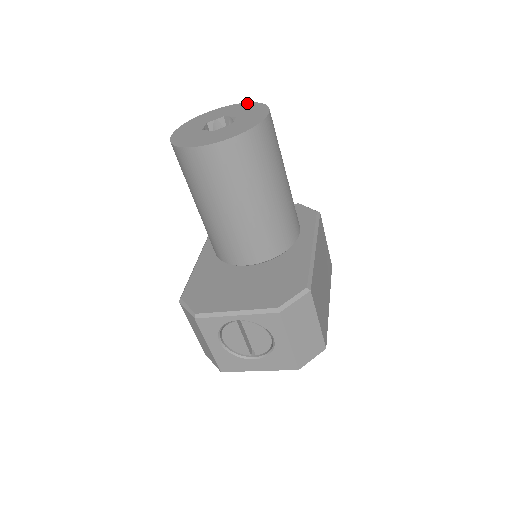
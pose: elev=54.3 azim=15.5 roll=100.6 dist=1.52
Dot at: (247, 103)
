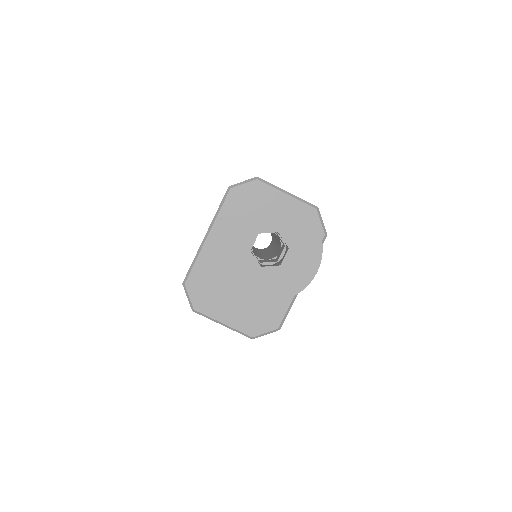
Dot at: (309, 218)
